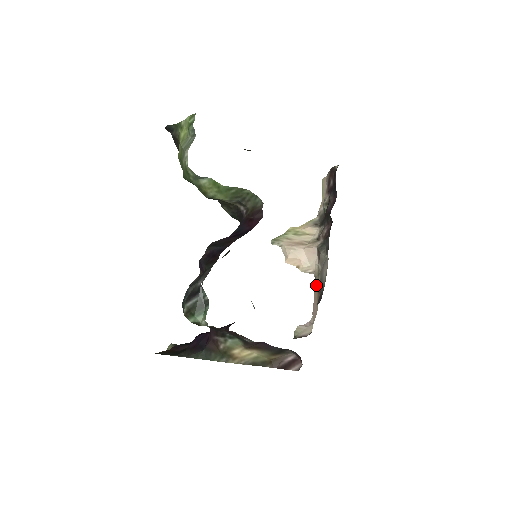
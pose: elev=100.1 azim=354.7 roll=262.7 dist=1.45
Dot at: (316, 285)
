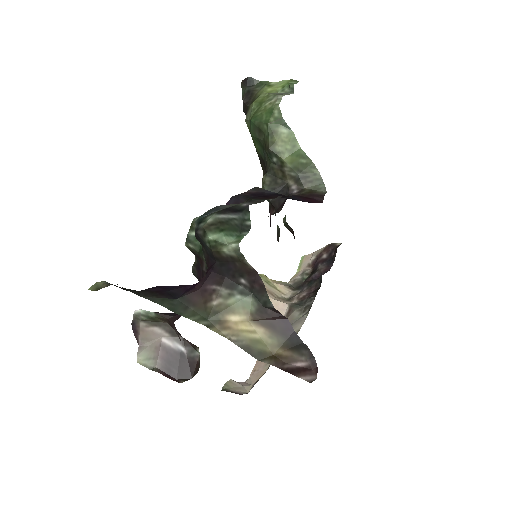
Dot at: occluded
